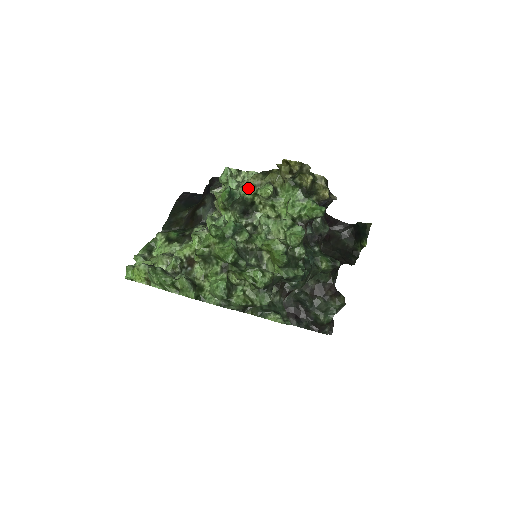
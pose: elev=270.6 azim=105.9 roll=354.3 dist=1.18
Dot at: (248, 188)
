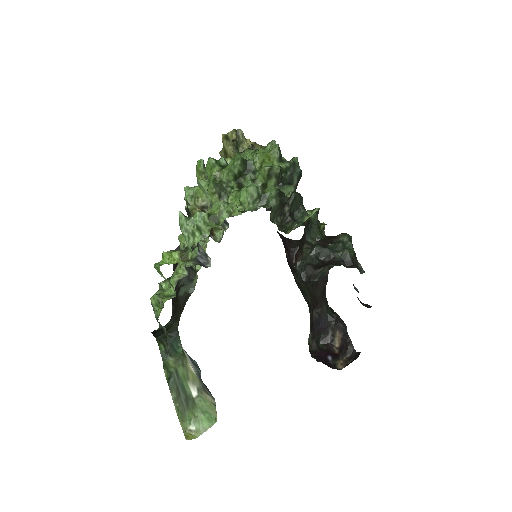
Dot at: occluded
